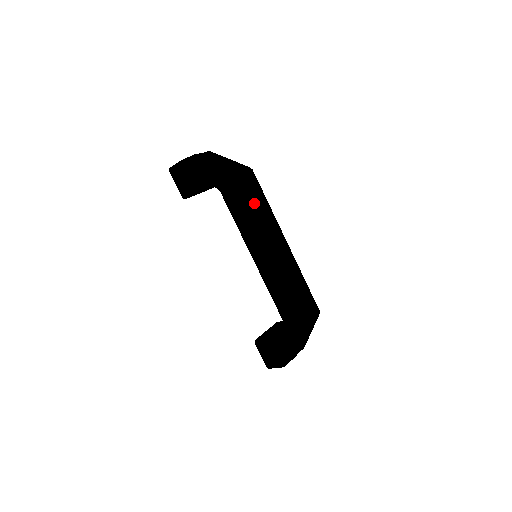
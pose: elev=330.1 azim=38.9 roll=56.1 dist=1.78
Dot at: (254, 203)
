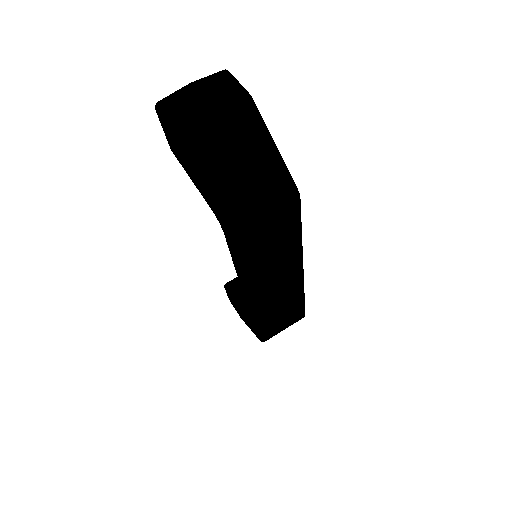
Dot at: (274, 248)
